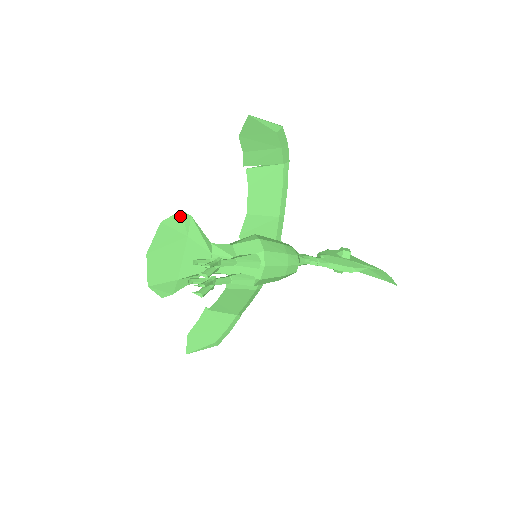
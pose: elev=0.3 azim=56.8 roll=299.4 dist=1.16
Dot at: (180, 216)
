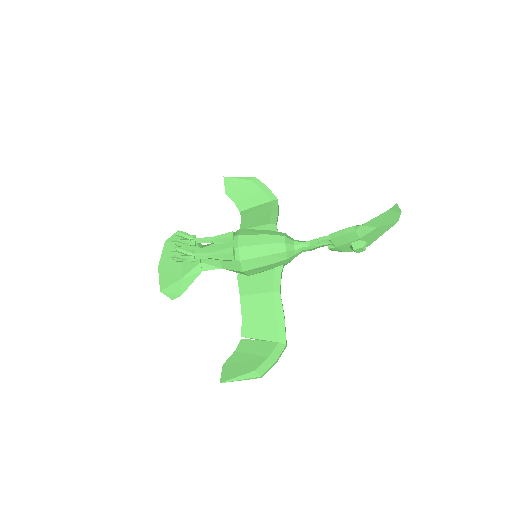
Dot at: occluded
